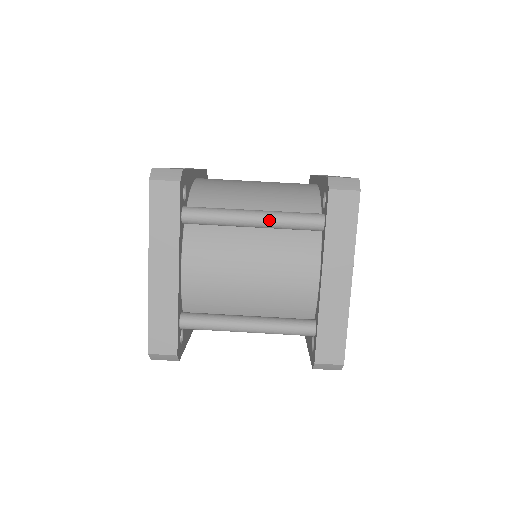
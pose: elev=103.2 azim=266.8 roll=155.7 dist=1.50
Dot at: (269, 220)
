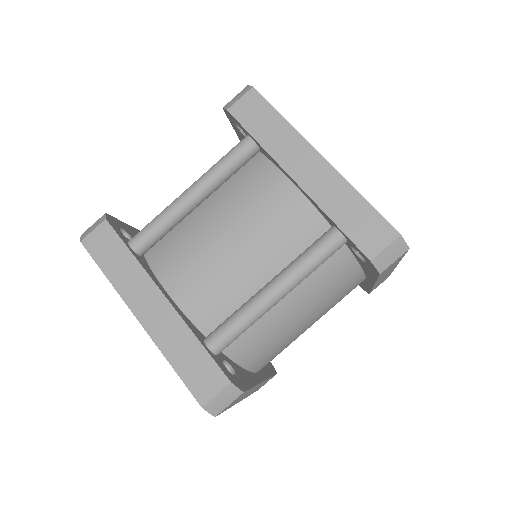
Dot at: (204, 181)
